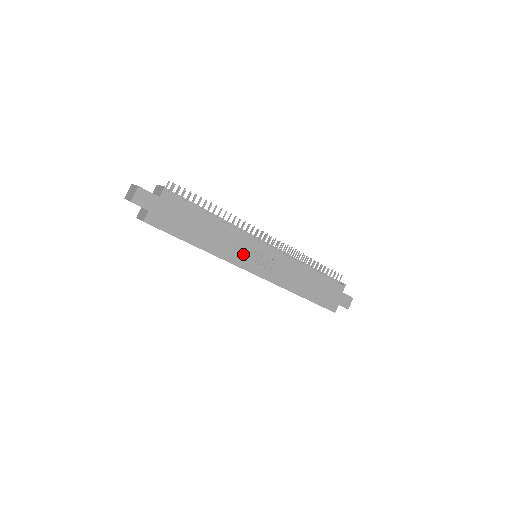
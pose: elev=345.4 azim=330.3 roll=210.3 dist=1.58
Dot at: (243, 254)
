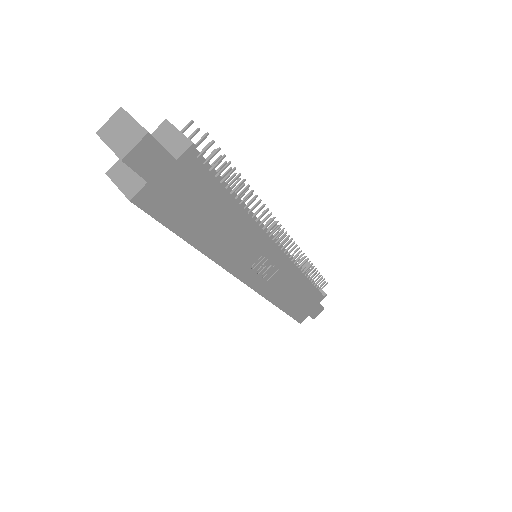
Dot at: (249, 260)
